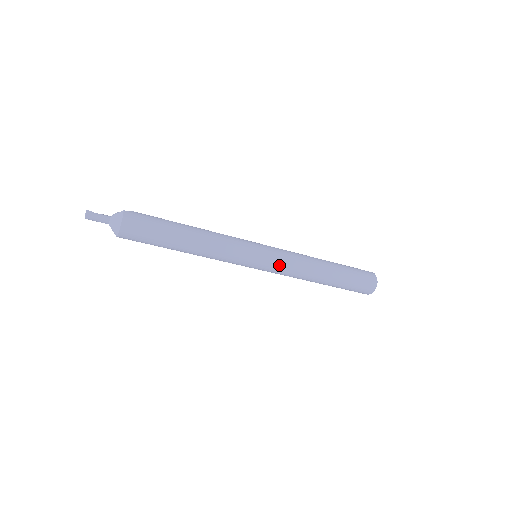
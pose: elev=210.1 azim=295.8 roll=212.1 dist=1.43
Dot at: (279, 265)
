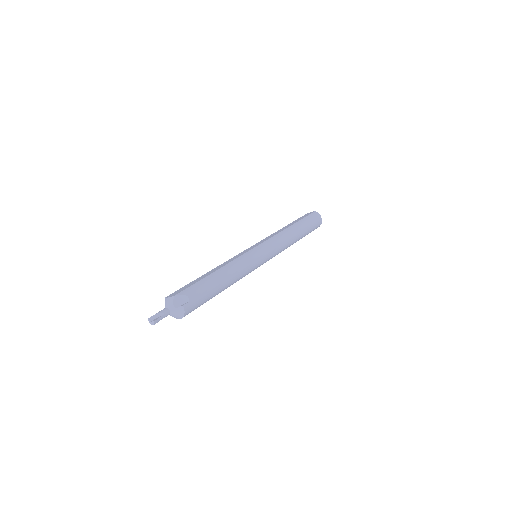
Dot at: (271, 258)
